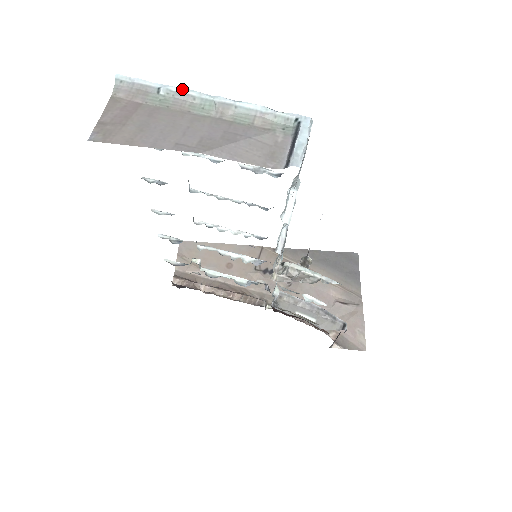
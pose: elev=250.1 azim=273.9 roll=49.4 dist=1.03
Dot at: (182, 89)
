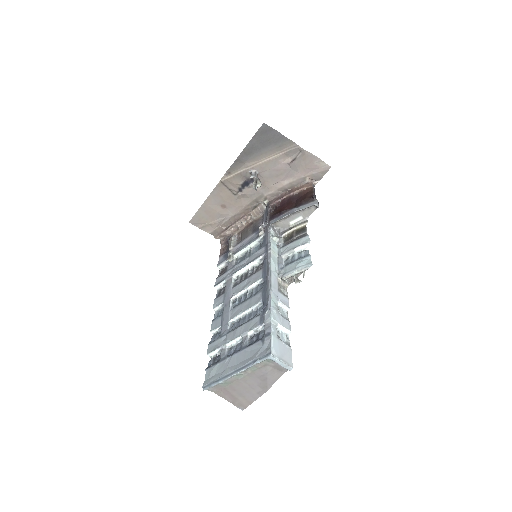
Dot at: (225, 379)
